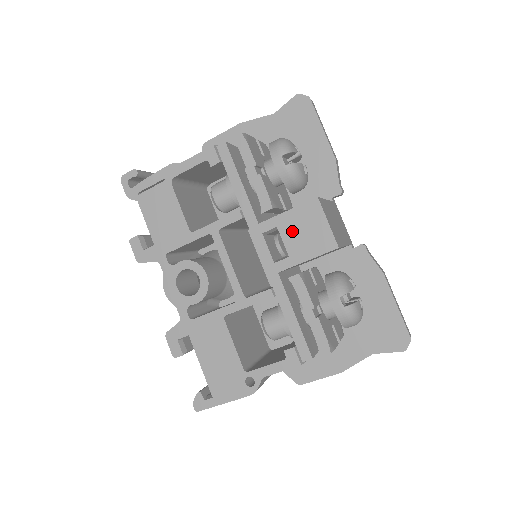
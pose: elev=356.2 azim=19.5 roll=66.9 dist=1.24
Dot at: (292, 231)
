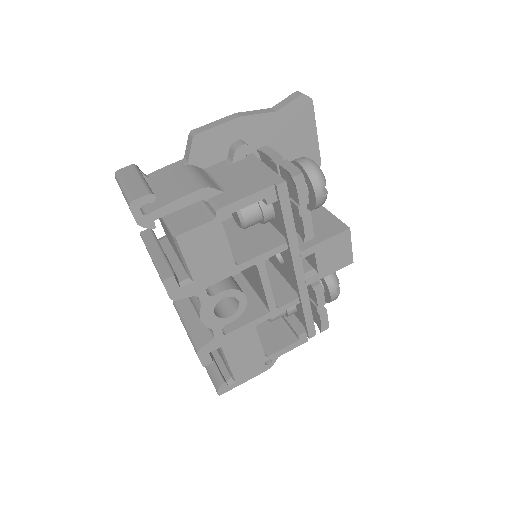
Dot at: (325, 255)
